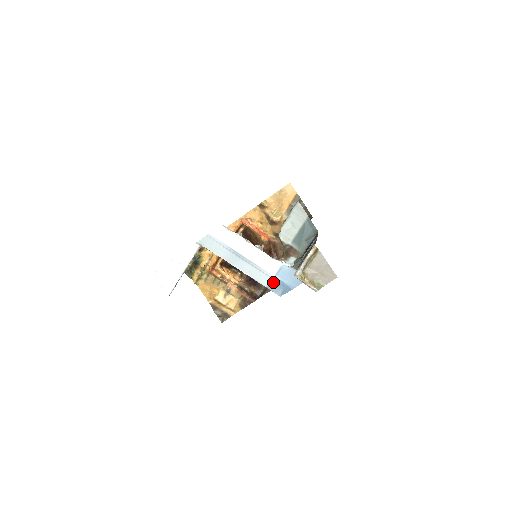
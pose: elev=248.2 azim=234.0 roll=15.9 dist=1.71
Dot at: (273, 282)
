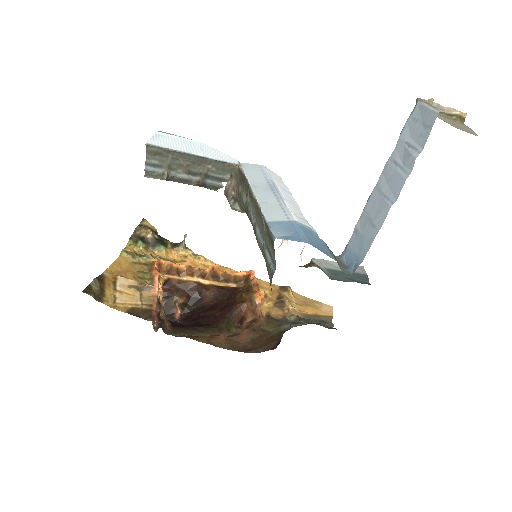
Dot at: (286, 223)
